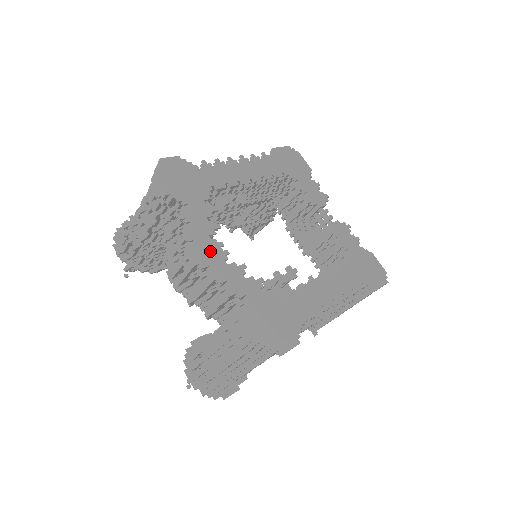
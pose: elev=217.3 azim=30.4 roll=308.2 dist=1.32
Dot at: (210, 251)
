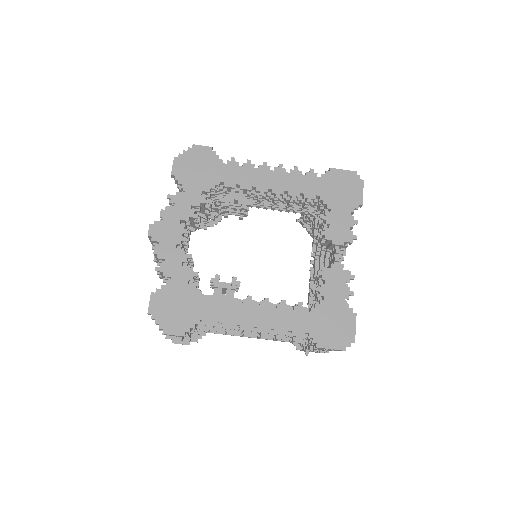
Dot at: (170, 231)
